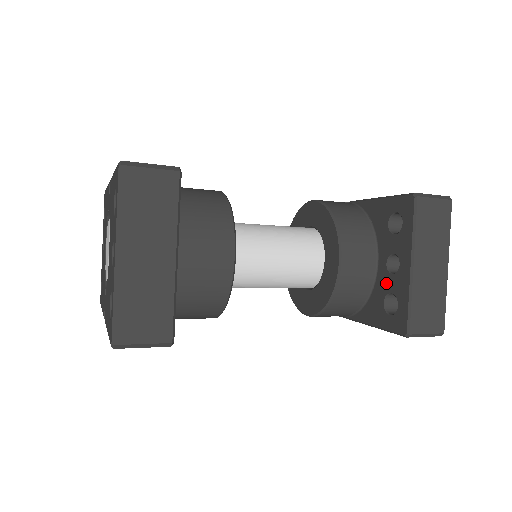
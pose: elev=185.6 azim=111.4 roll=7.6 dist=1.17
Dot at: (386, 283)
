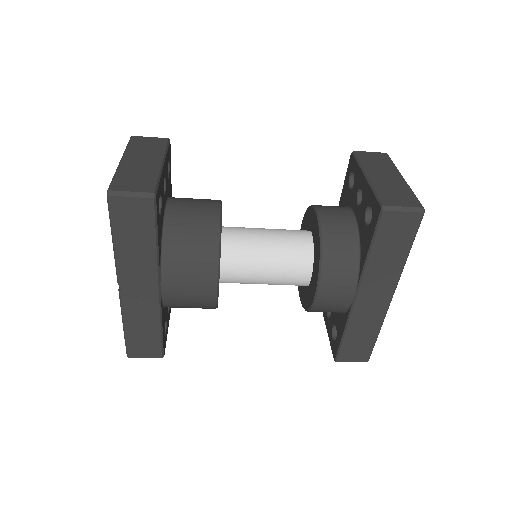
Dot at: (361, 212)
